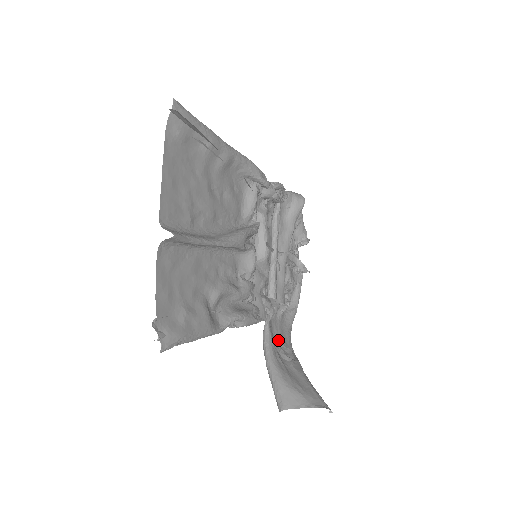
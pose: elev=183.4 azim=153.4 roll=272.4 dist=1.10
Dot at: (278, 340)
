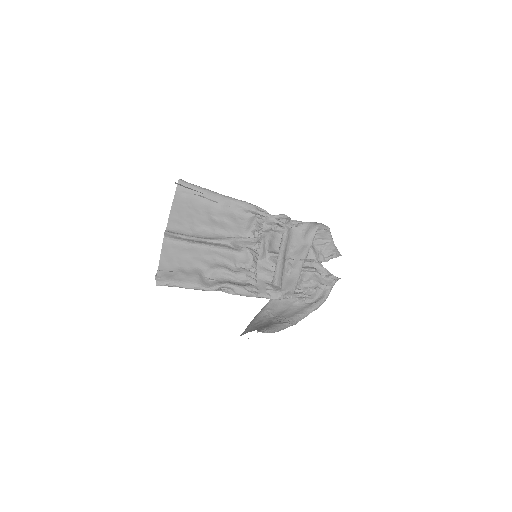
Dot at: (280, 313)
